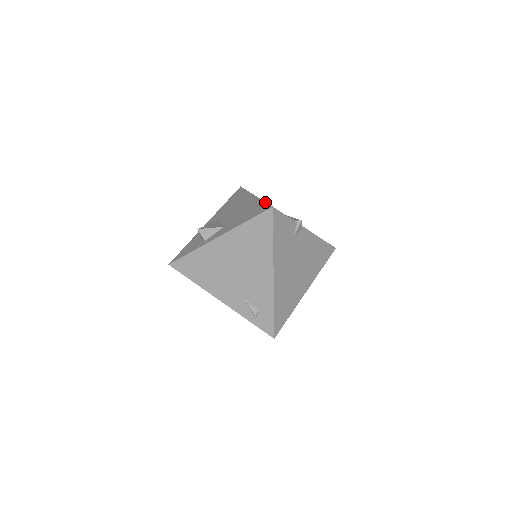
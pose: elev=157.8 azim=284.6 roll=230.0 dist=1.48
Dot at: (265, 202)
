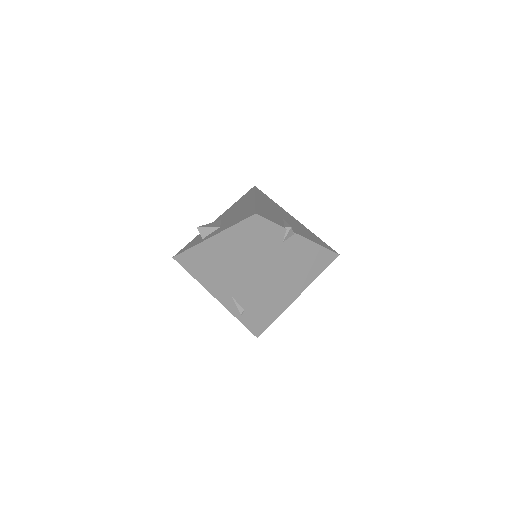
Dot at: (255, 207)
